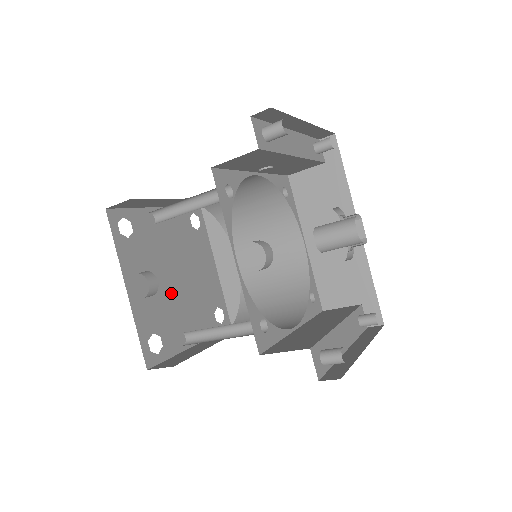
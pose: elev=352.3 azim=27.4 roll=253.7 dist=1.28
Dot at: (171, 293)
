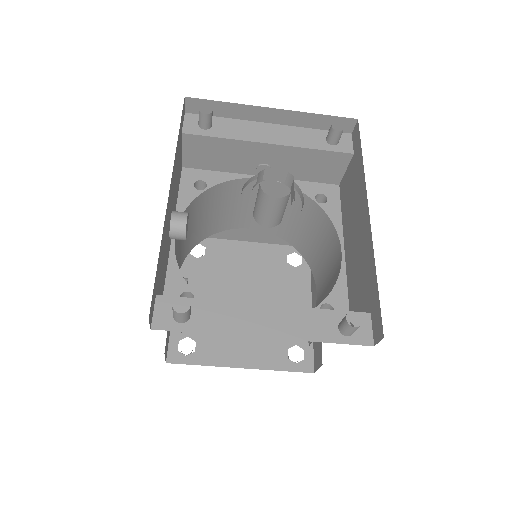
Dot at: occluded
